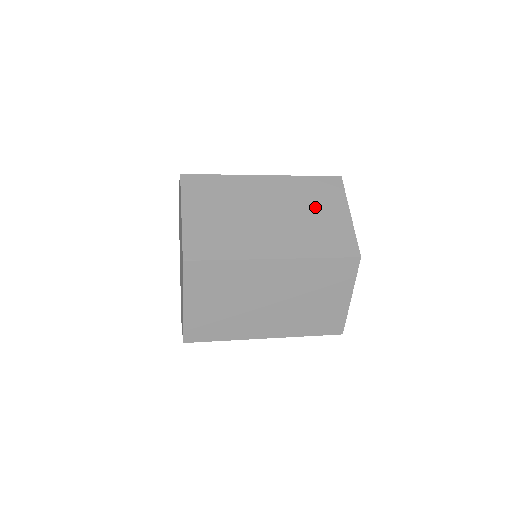
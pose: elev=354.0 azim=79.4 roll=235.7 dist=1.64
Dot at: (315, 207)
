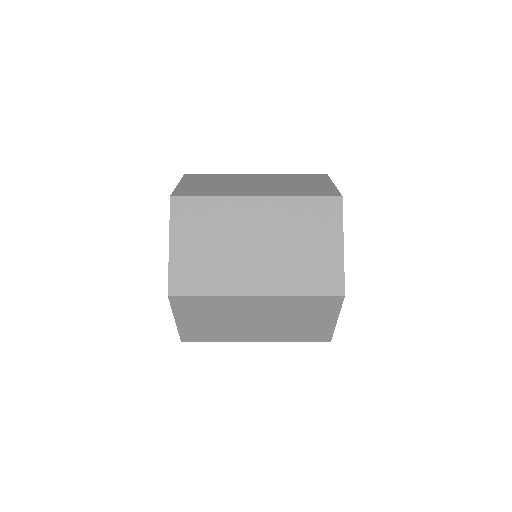
Dot at: (306, 236)
